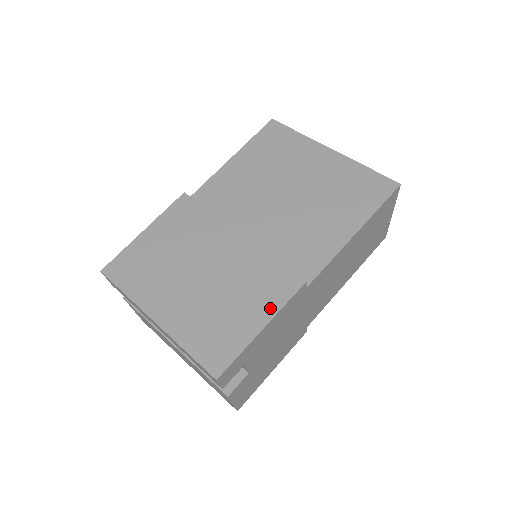
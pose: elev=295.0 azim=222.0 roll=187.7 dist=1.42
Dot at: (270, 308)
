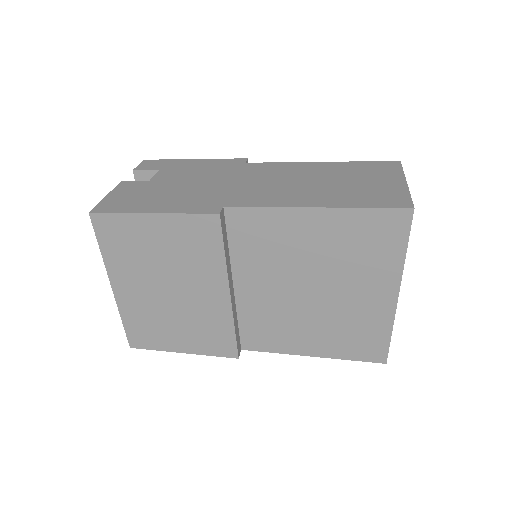
Dot at: occluded
